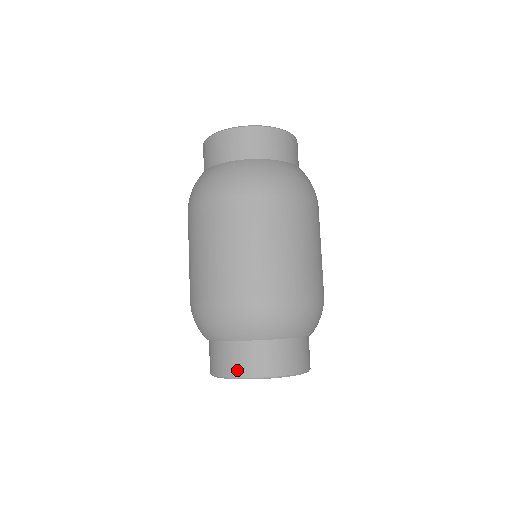
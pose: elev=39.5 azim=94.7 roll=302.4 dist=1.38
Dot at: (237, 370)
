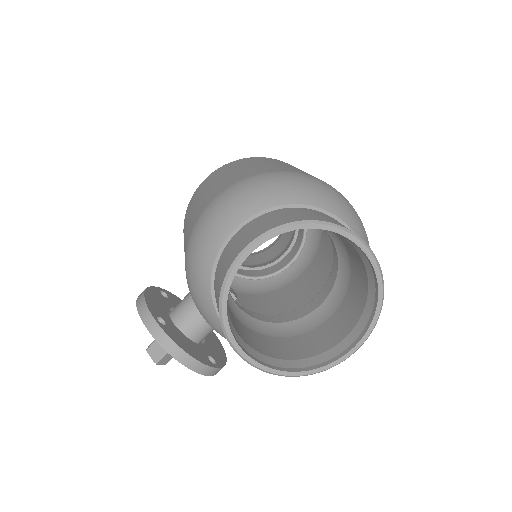
Dot at: (338, 223)
